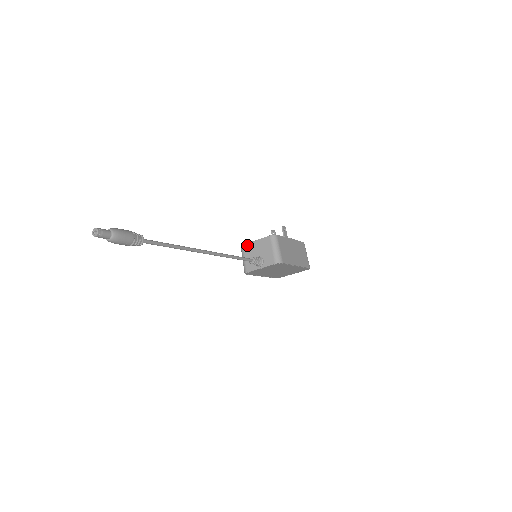
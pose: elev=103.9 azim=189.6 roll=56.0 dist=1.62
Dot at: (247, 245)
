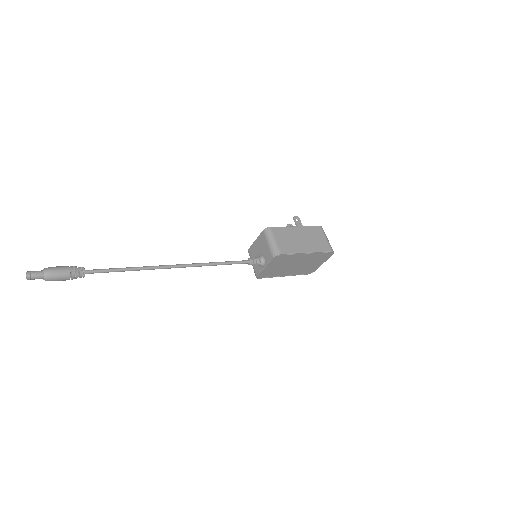
Dot at: (250, 248)
